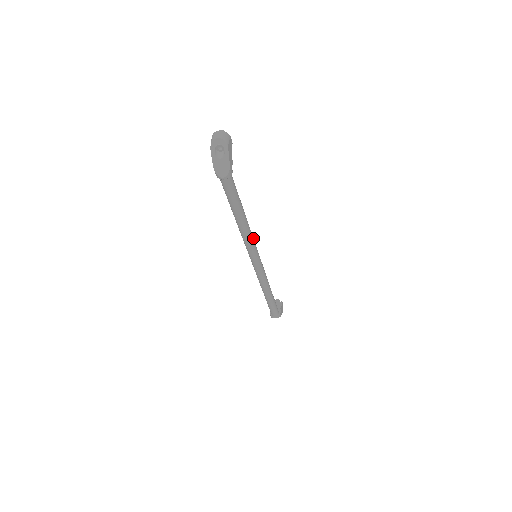
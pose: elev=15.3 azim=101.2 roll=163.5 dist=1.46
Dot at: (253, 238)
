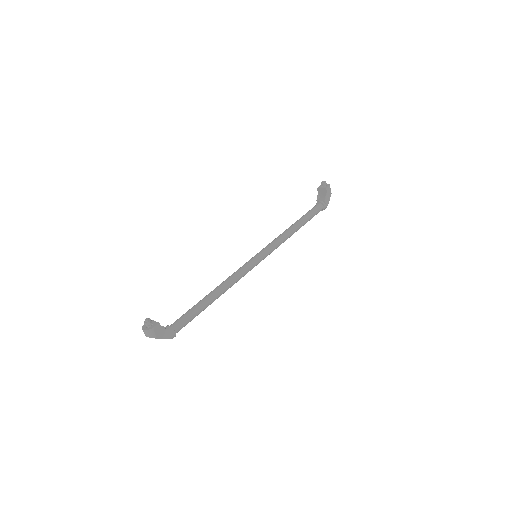
Dot at: (238, 277)
